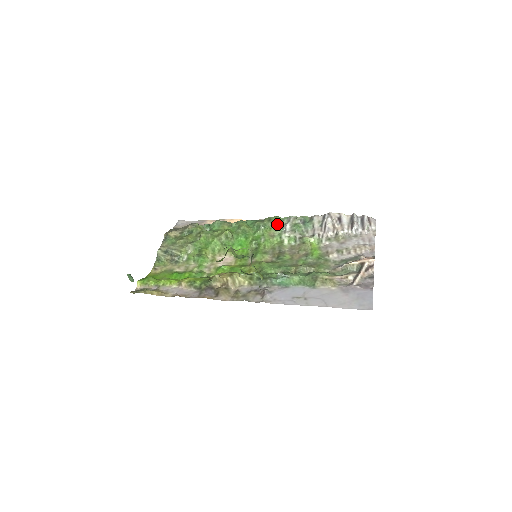
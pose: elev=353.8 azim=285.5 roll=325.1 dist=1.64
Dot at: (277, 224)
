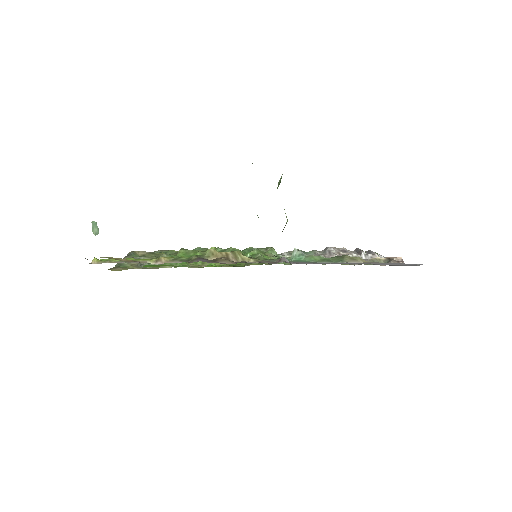
Dot at: (273, 249)
